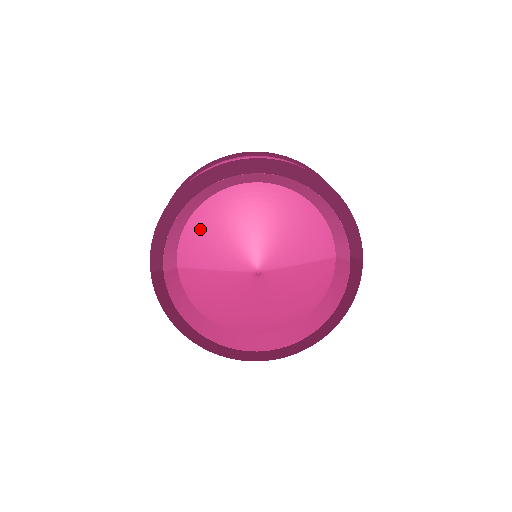
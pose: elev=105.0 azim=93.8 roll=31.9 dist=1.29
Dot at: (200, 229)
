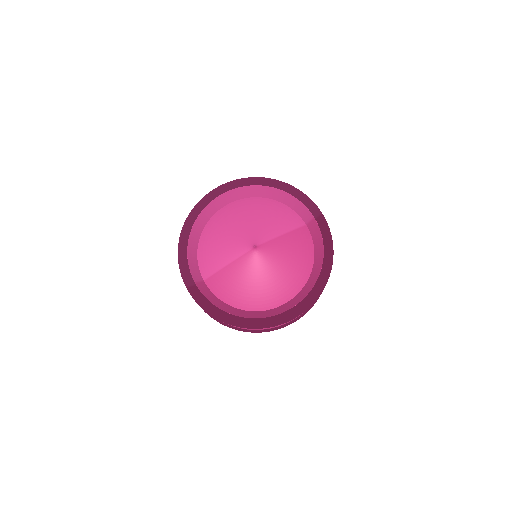
Dot at: (207, 246)
